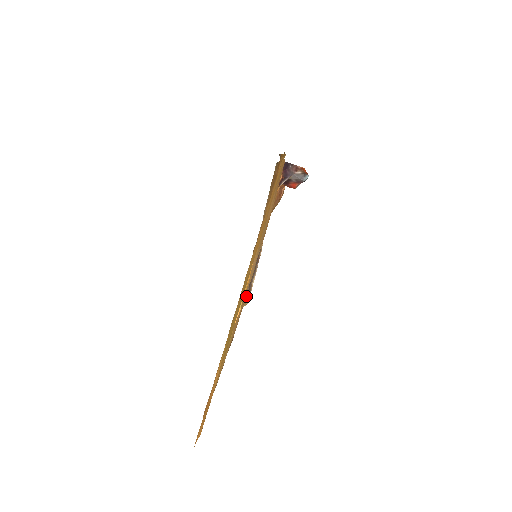
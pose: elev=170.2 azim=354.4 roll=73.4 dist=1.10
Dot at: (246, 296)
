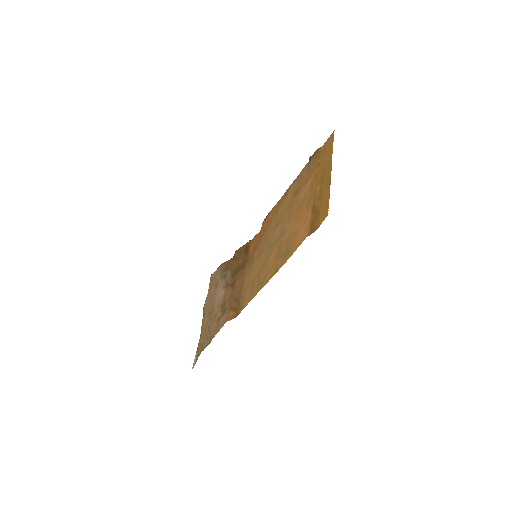
Dot at: occluded
